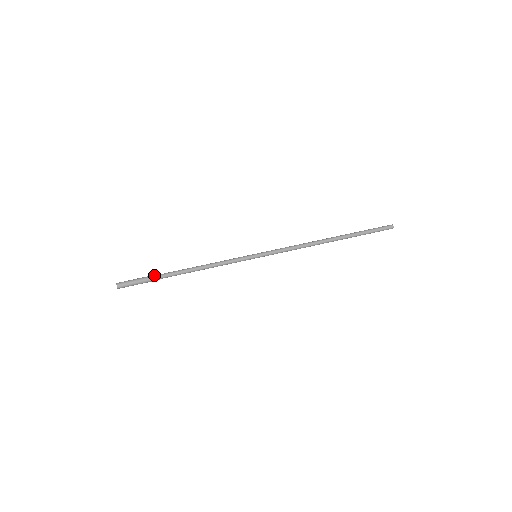
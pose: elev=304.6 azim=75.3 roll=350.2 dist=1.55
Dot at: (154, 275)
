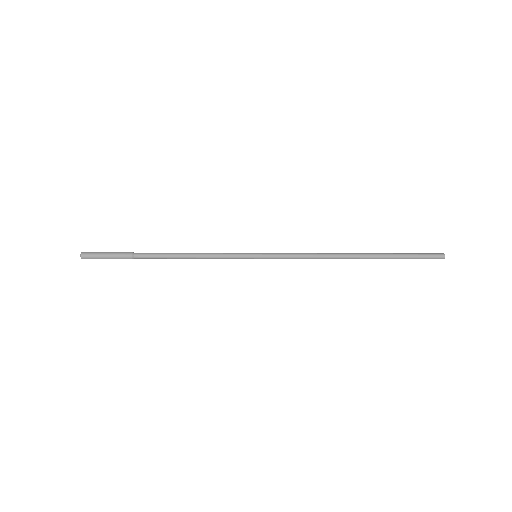
Dot at: (126, 253)
